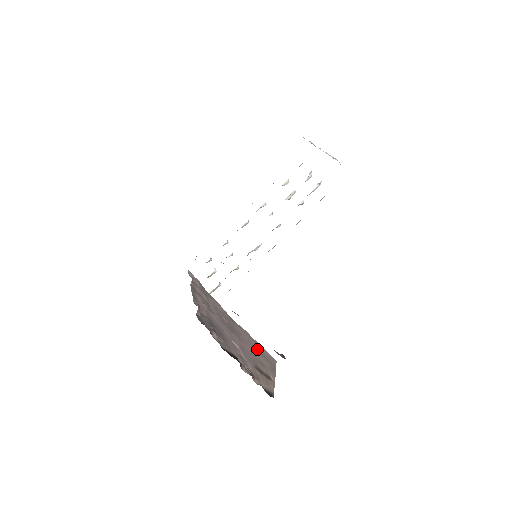
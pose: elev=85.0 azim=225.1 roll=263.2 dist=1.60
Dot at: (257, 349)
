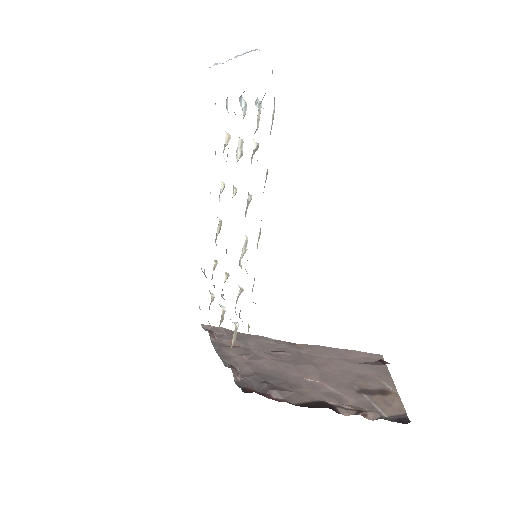
Dot at: (347, 360)
